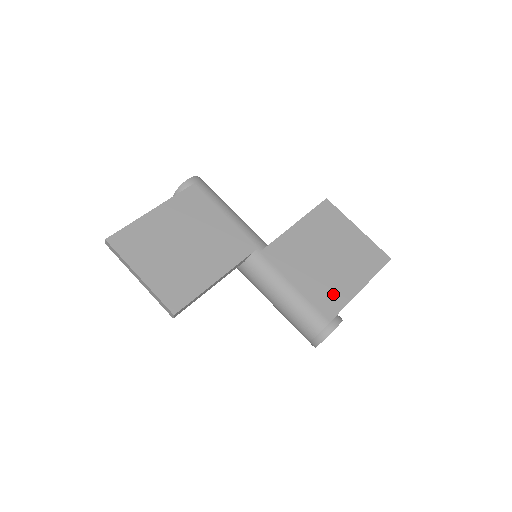
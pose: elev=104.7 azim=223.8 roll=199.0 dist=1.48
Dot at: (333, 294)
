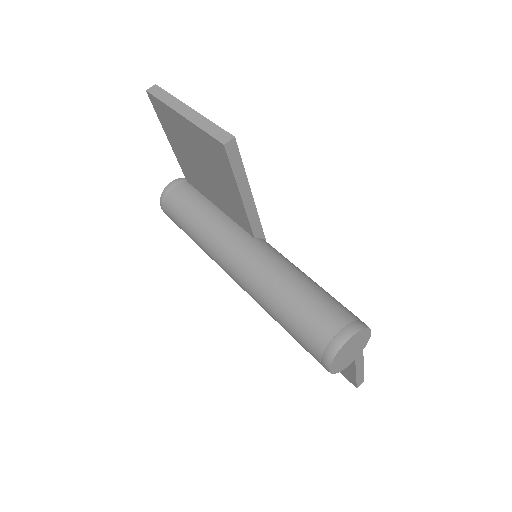
Dot at: occluded
